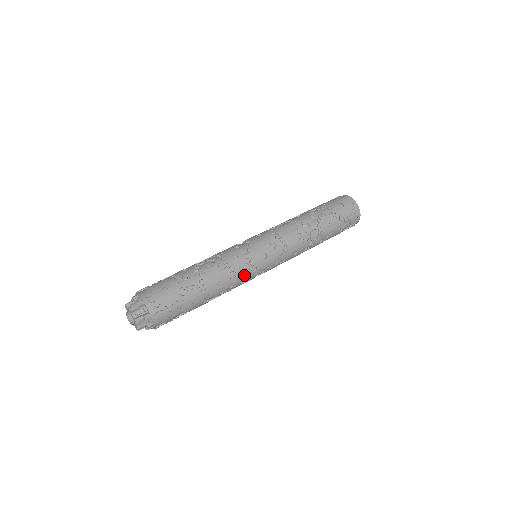
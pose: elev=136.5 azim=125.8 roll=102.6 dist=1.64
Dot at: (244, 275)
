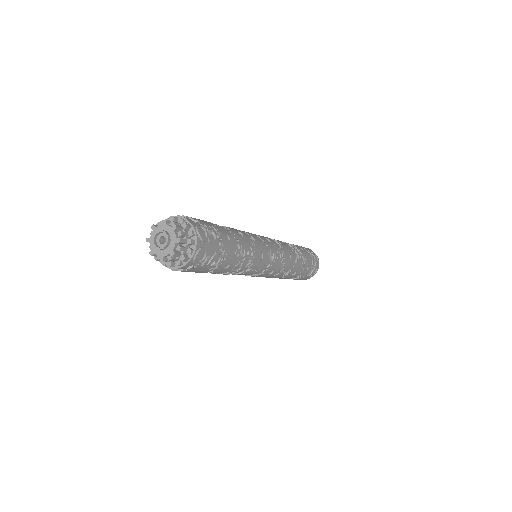
Dot at: (260, 245)
